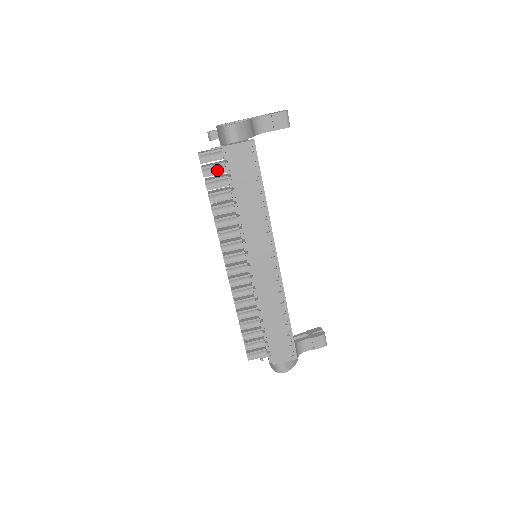
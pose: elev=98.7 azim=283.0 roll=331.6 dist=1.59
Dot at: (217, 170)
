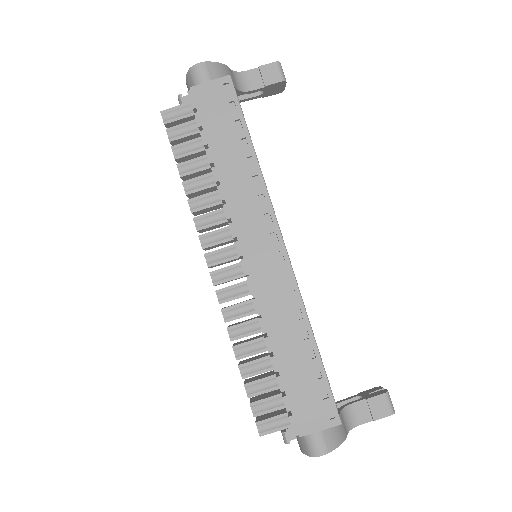
Dot at: (187, 131)
